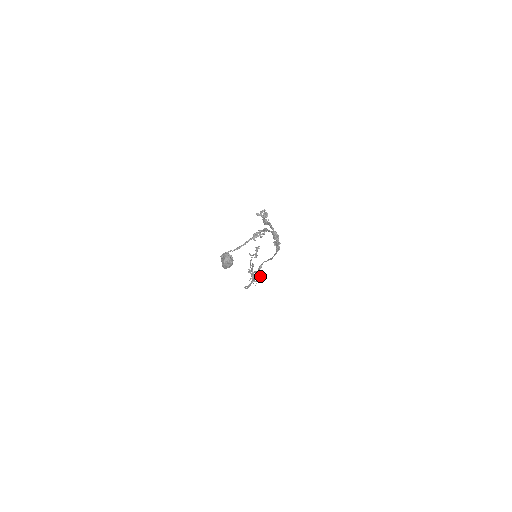
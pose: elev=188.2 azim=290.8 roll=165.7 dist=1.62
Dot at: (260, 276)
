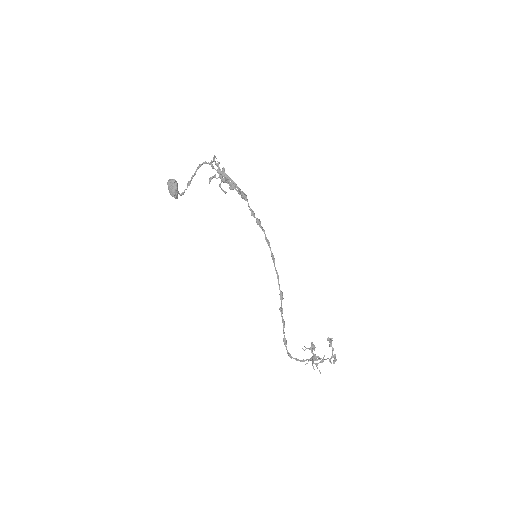
Dot at: occluded
